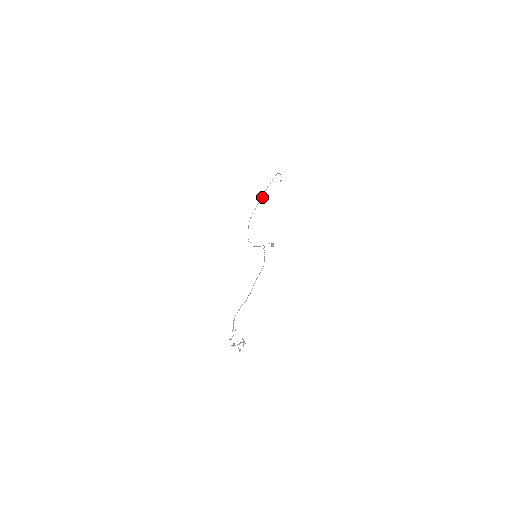
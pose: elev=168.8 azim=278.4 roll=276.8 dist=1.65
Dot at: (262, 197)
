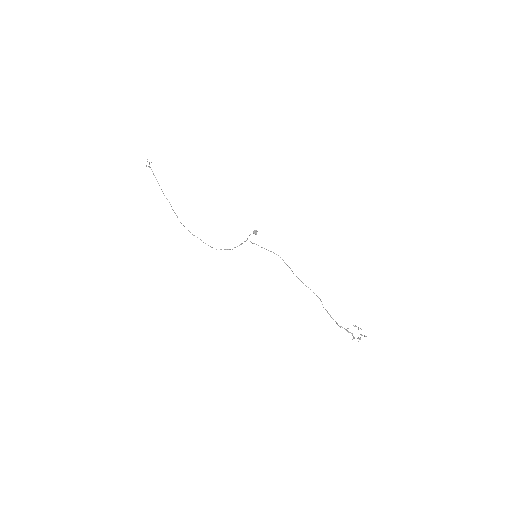
Dot at: occluded
